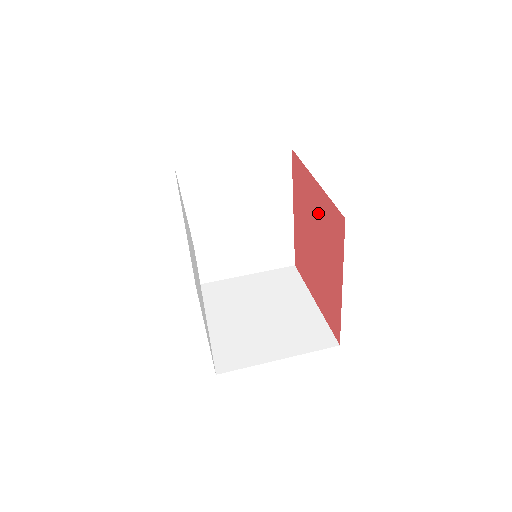
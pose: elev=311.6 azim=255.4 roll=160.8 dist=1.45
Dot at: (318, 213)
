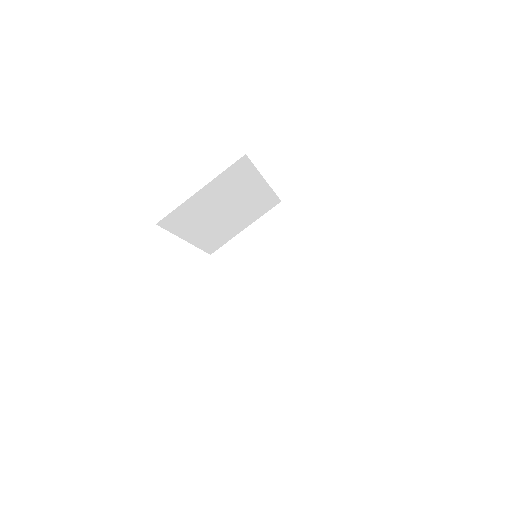
Dot at: occluded
